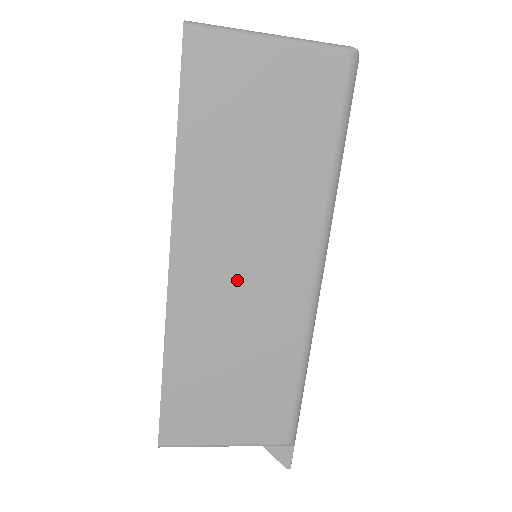
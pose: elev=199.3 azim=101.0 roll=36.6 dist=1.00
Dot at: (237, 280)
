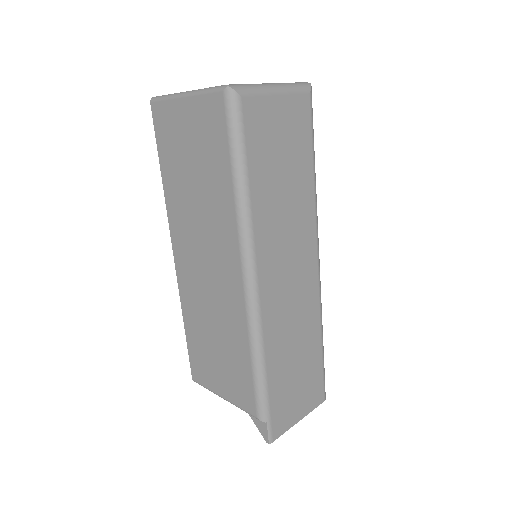
Dot at: (203, 270)
